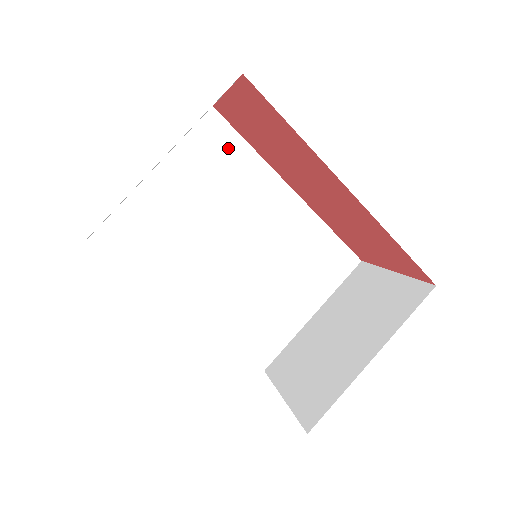
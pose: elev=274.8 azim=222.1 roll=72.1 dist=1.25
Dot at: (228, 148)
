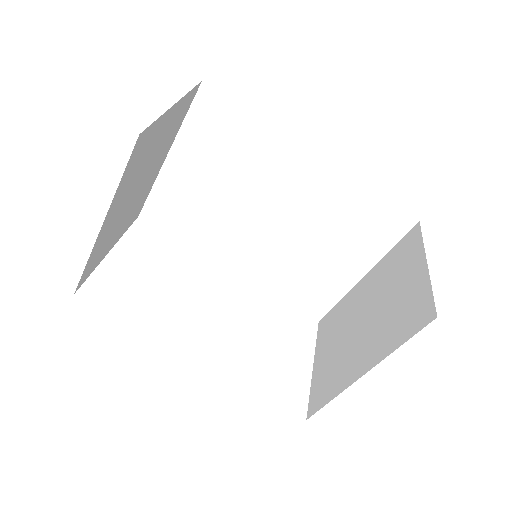
Dot at: (231, 123)
